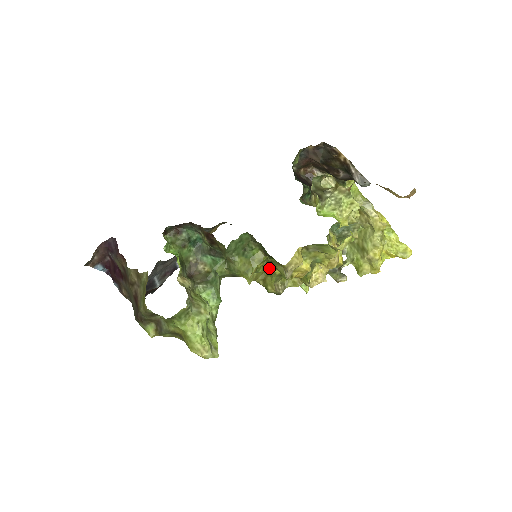
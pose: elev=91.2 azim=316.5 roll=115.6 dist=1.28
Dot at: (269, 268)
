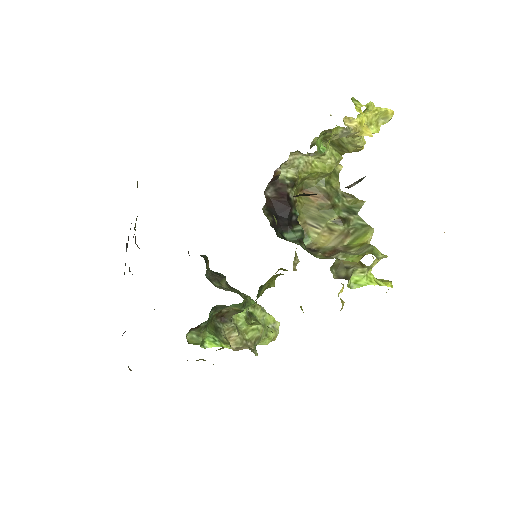
Dot at: occluded
